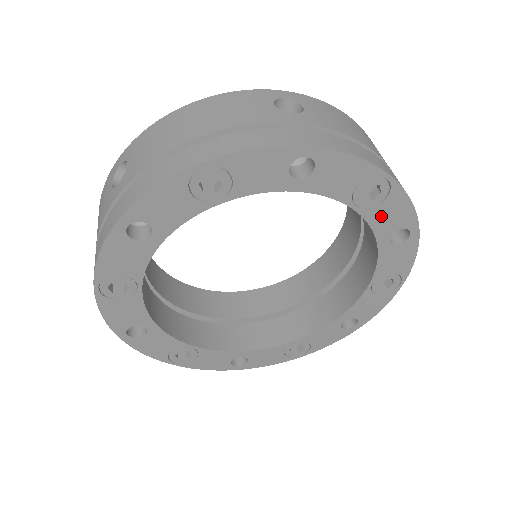
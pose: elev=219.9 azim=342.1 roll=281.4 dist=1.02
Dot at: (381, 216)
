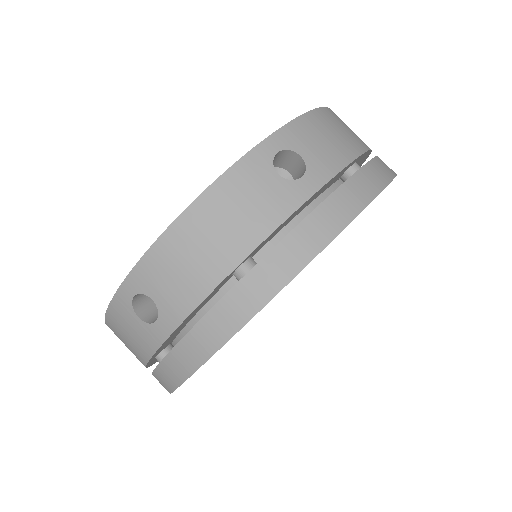
Dot at: occluded
